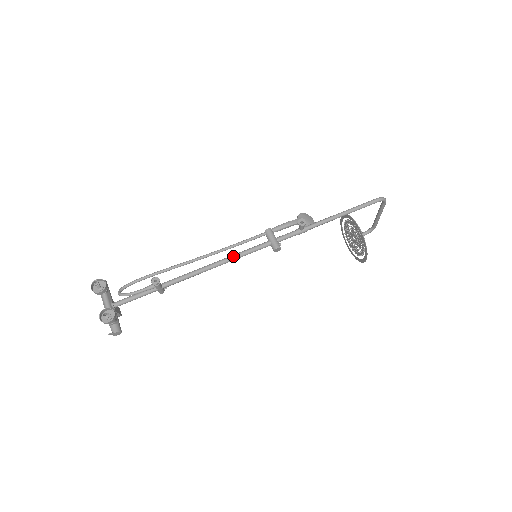
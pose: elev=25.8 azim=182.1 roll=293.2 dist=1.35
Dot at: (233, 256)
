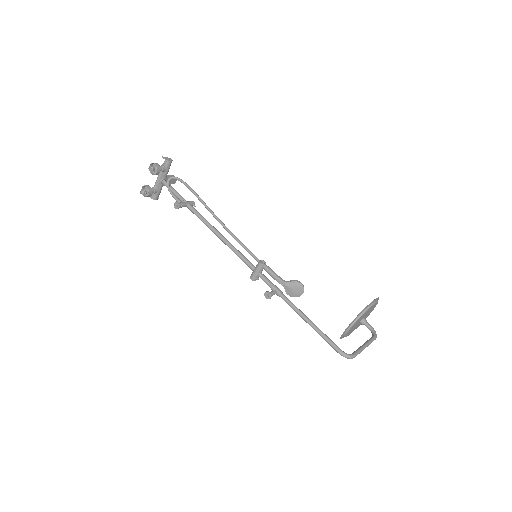
Dot at: (229, 246)
